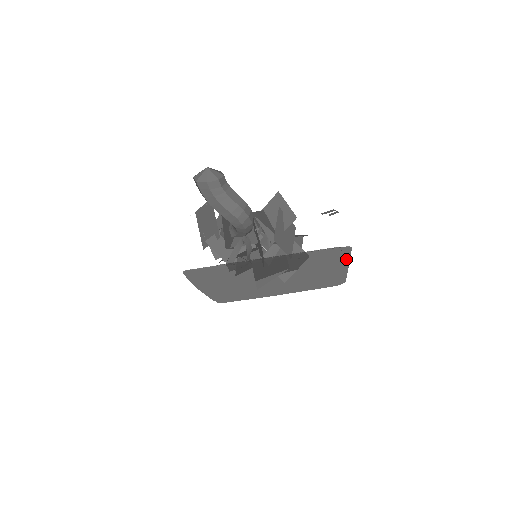
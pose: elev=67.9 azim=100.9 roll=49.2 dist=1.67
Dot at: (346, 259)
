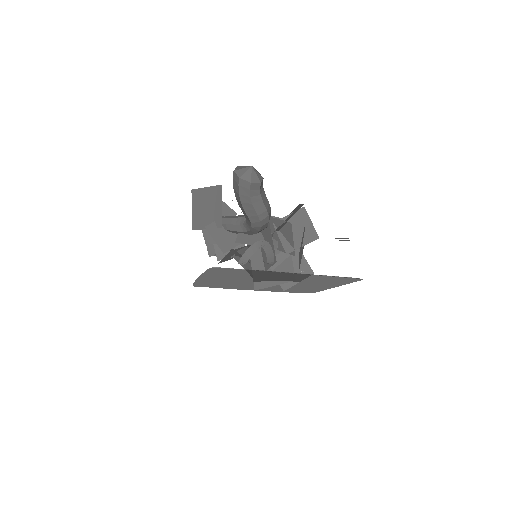
Dot at: (344, 283)
